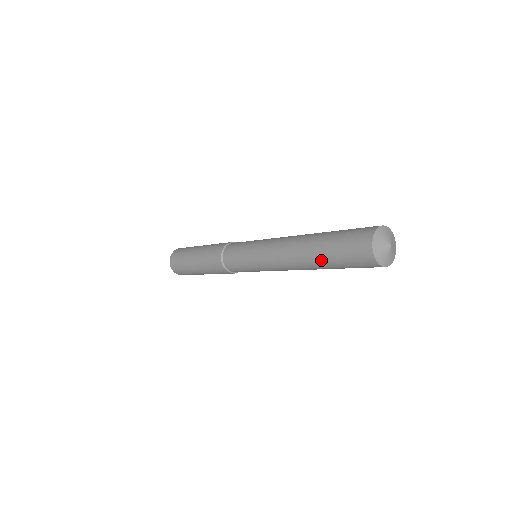
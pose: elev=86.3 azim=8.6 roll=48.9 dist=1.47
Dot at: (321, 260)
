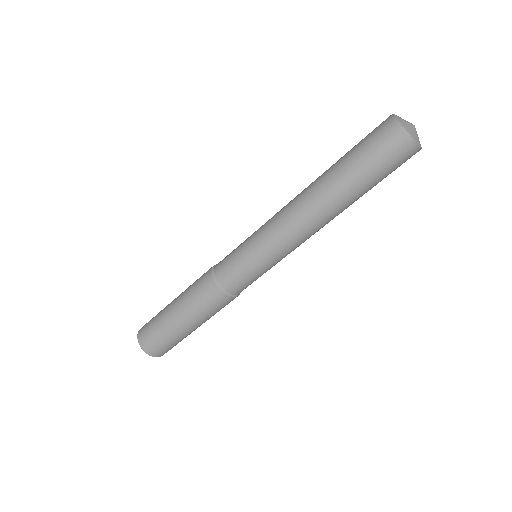
Dot at: (350, 187)
